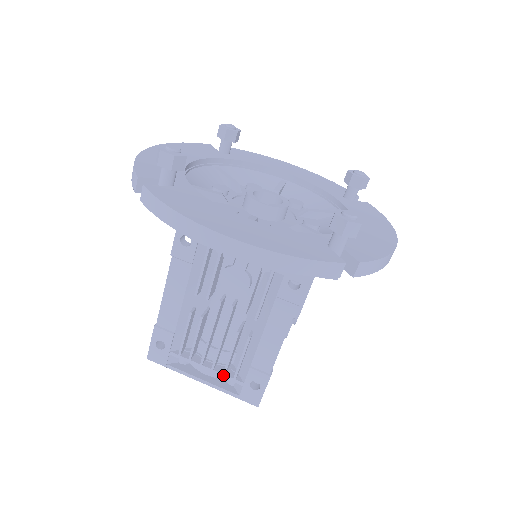
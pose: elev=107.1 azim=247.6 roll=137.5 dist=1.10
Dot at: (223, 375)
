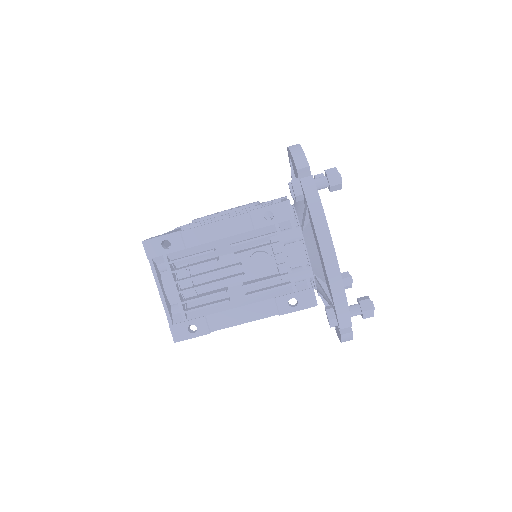
Dot at: (180, 303)
